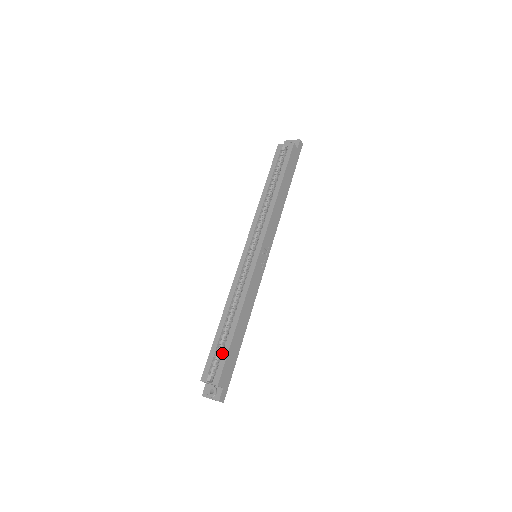
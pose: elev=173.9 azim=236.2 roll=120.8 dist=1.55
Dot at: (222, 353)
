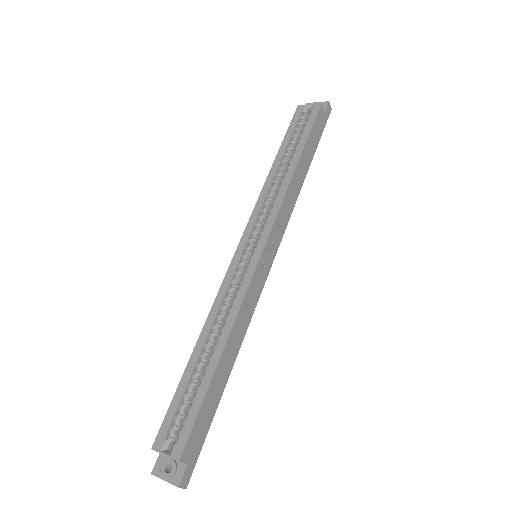
Dot at: (191, 405)
